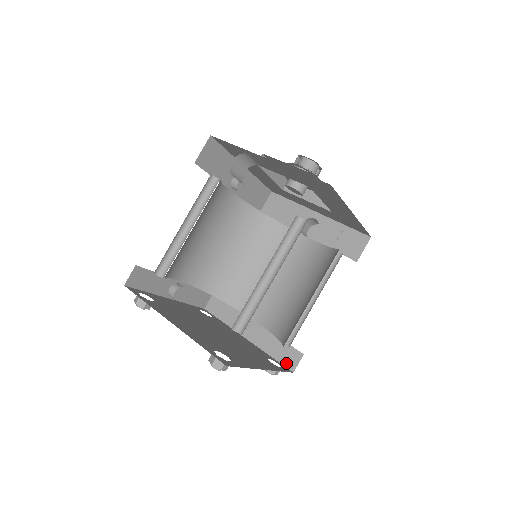
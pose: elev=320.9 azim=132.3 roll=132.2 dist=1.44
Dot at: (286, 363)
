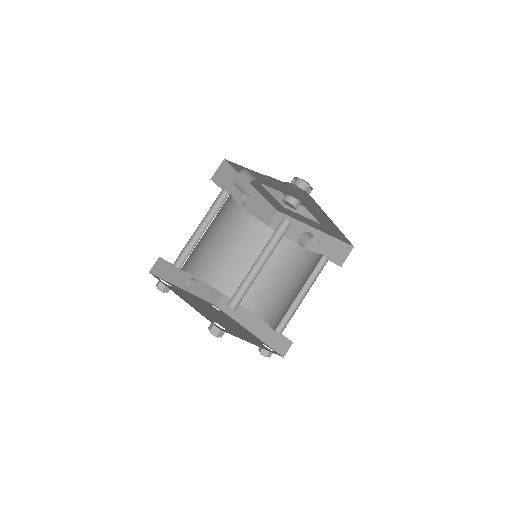
Dot at: (278, 350)
